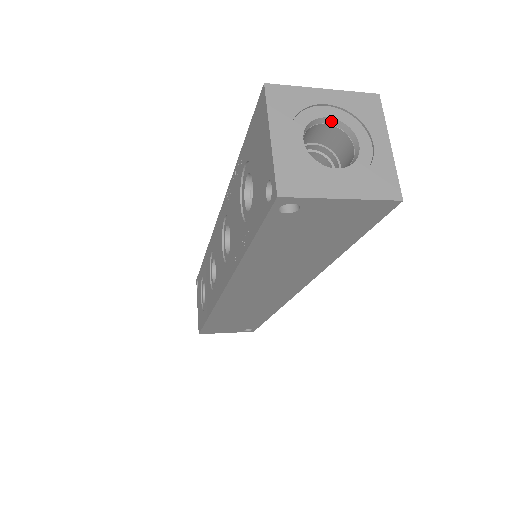
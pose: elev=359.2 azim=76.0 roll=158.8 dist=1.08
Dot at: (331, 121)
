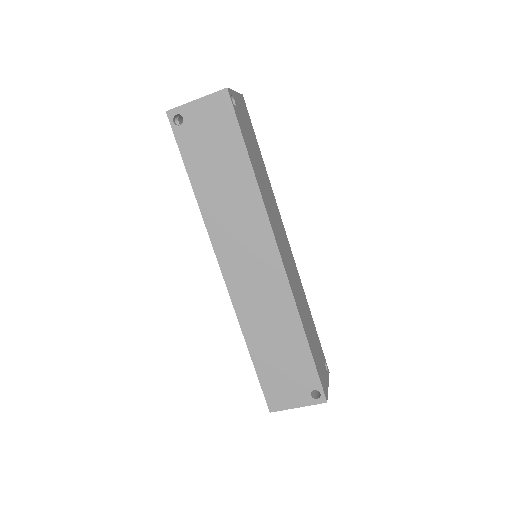
Dot at: occluded
